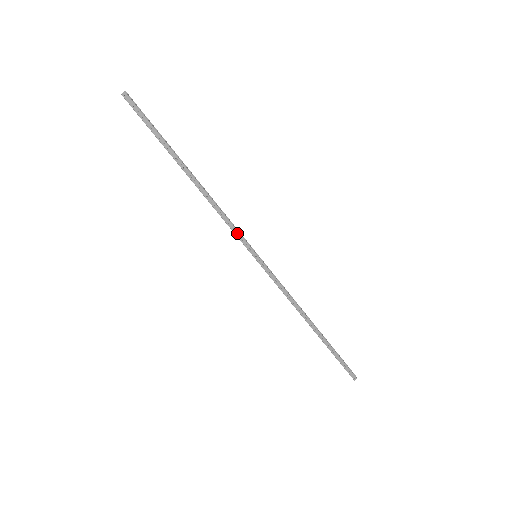
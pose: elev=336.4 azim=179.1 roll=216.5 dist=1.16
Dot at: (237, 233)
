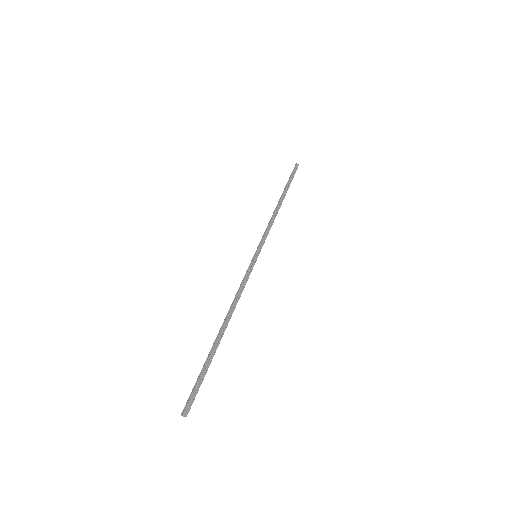
Dot at: (265, 237)
